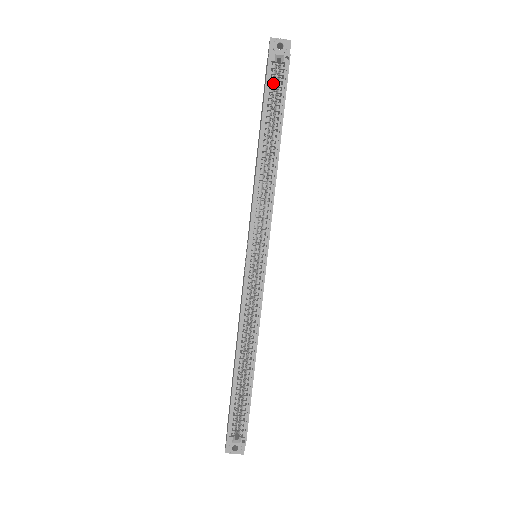
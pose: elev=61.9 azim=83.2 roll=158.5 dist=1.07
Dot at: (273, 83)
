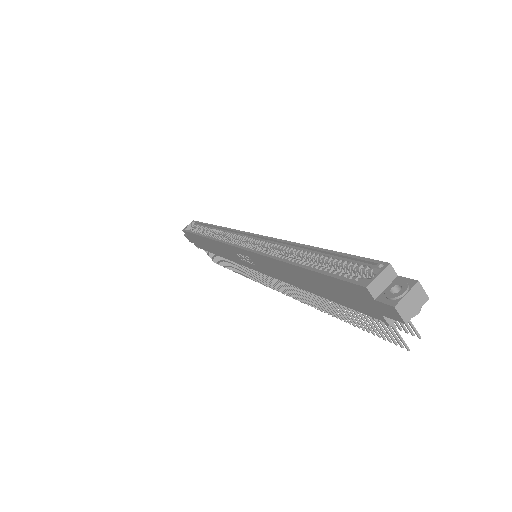
Dot at: occluded
